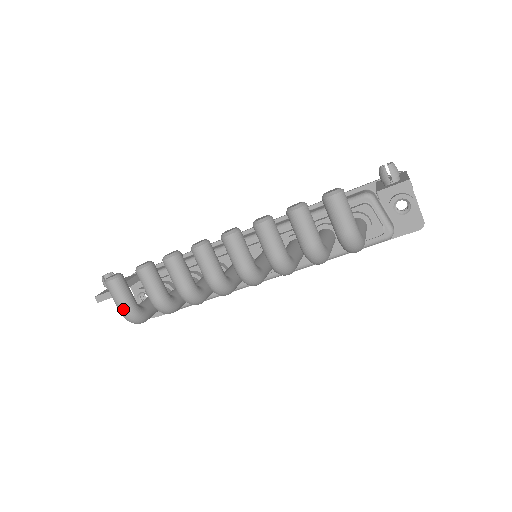
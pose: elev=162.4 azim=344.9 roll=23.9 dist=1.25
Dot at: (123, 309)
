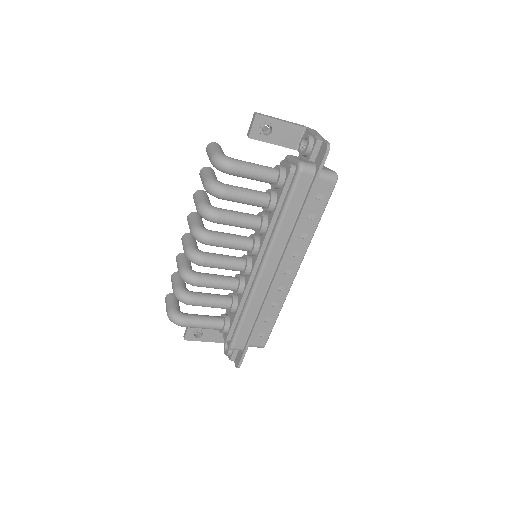
Dot at: (167, 311)
